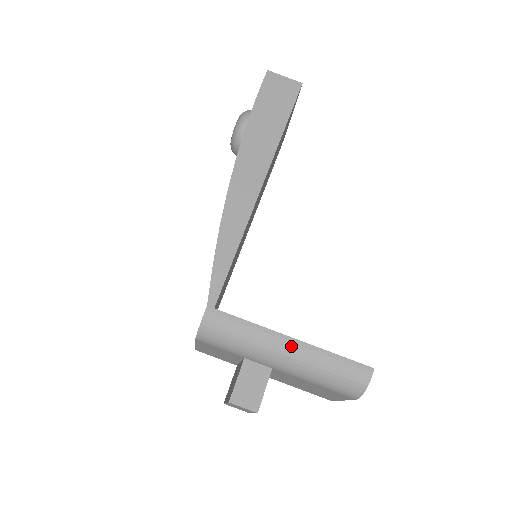
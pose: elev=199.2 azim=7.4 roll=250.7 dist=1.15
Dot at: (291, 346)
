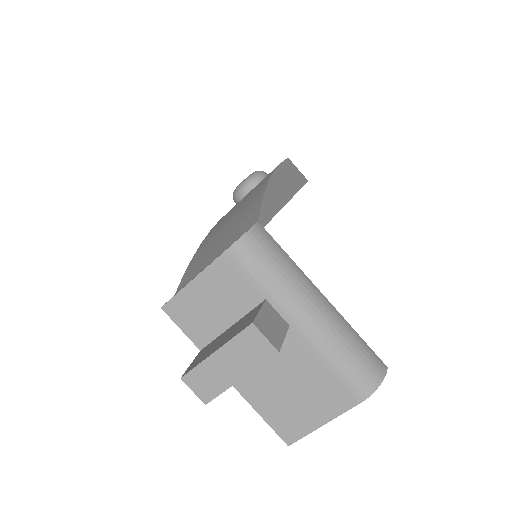
Dot at: (324, 302)
